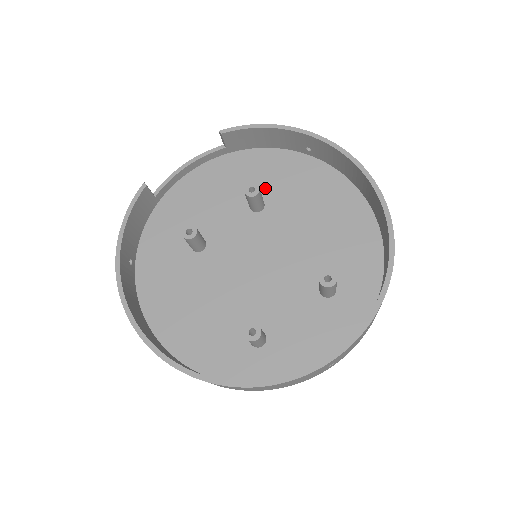
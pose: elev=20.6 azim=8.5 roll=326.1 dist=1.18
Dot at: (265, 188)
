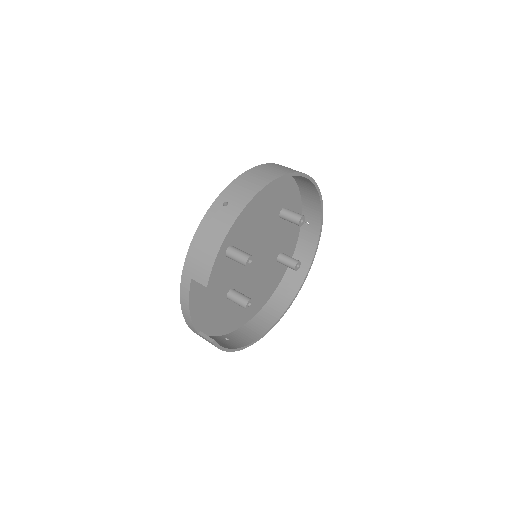
Dot at: occluded
